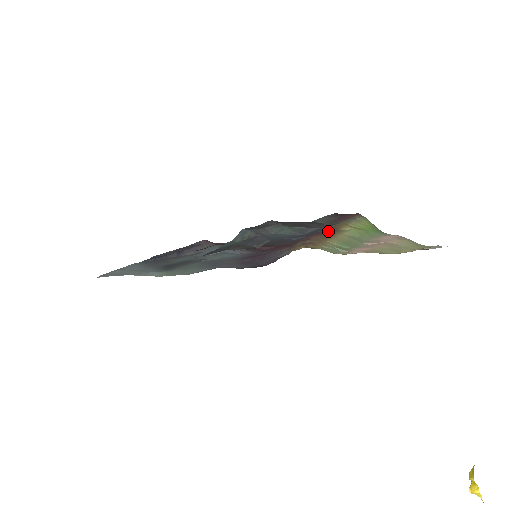
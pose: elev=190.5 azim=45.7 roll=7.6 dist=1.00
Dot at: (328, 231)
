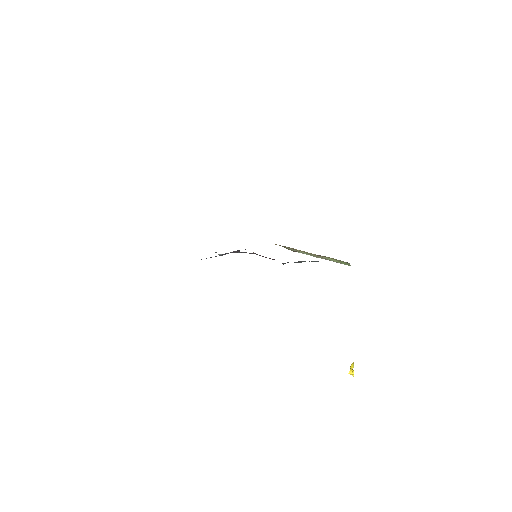
Dot at: occluded
